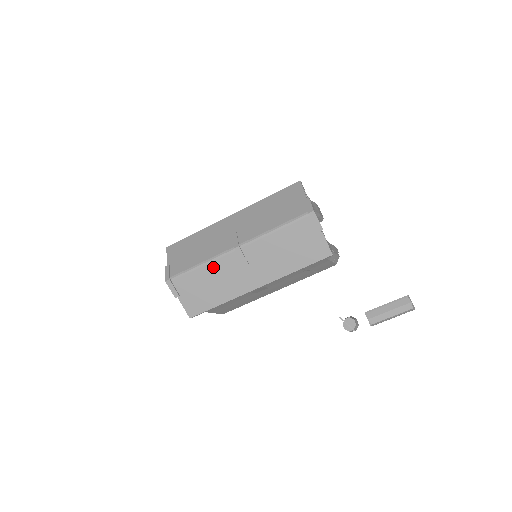
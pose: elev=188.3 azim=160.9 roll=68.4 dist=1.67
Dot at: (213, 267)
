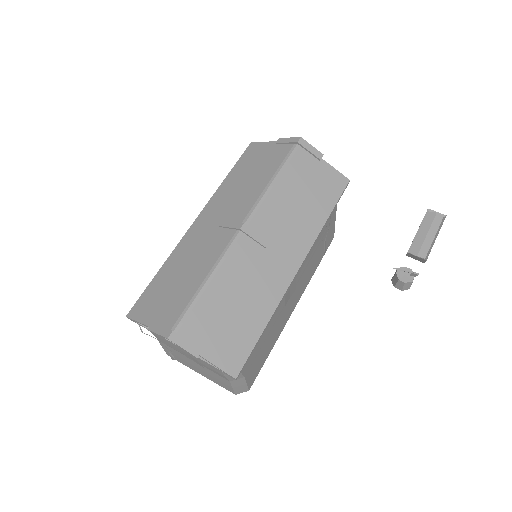
Dot at: (226, 273)
